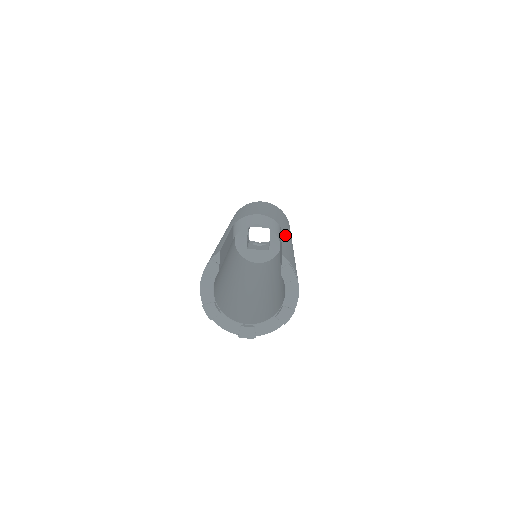
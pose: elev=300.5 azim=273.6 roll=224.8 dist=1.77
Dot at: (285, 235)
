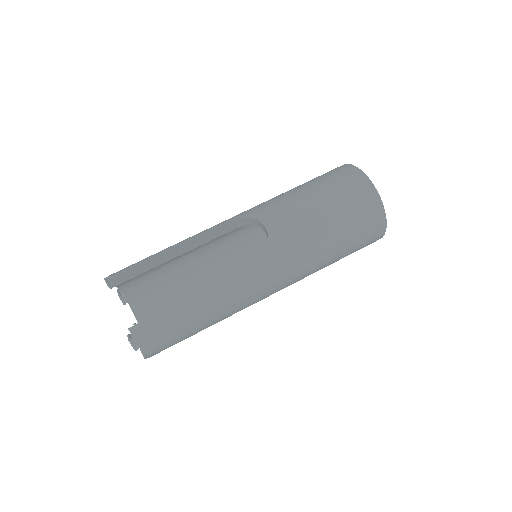
Dot at: (237, 282)
